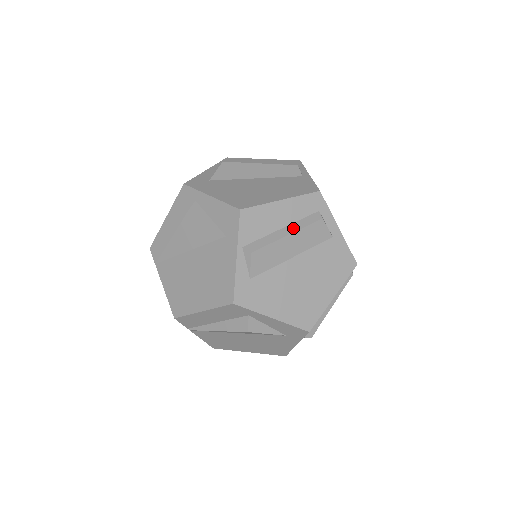
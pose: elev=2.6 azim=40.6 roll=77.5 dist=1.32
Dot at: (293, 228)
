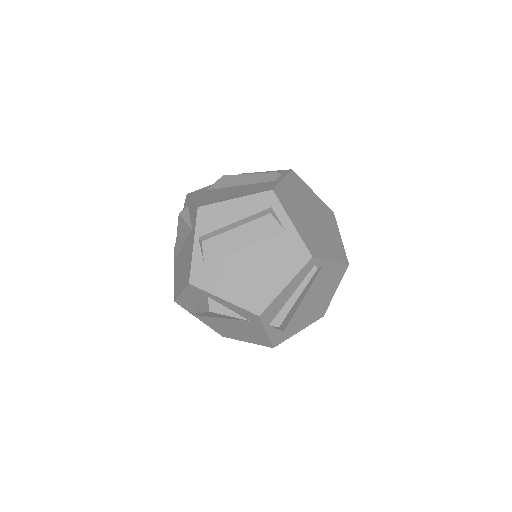
Dot at: (243, 222)
